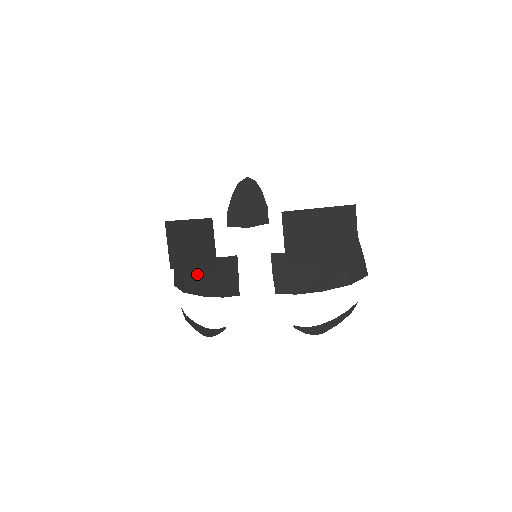
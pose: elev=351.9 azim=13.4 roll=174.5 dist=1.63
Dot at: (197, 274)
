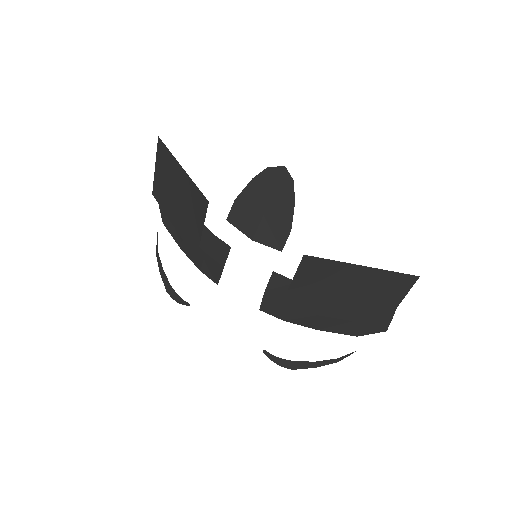
Dot at: occluded
